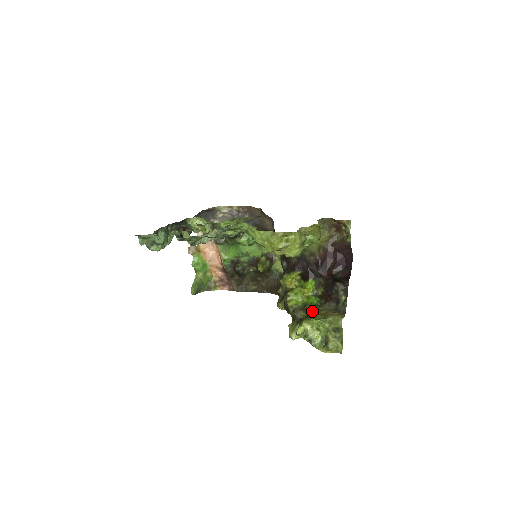
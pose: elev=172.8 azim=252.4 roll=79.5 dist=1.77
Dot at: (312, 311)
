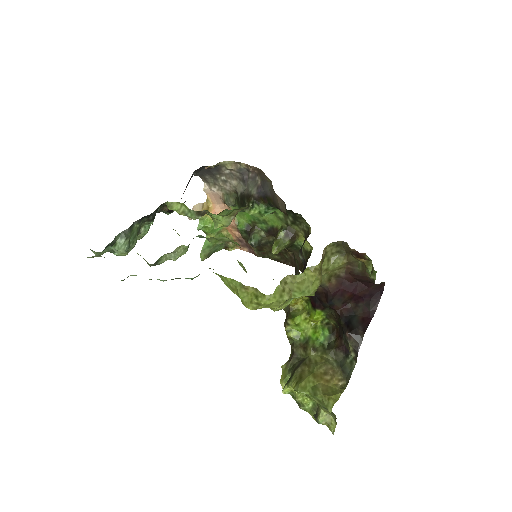
Dot at: (311, 358)
